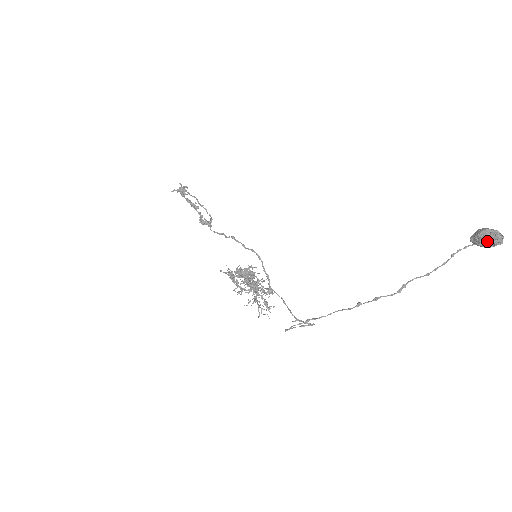
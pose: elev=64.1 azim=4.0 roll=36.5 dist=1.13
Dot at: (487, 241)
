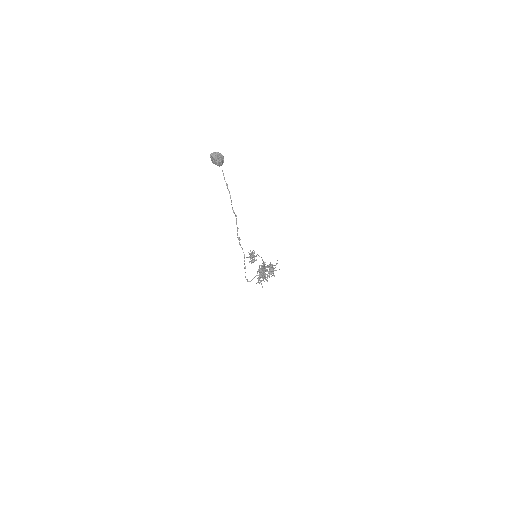
Dot at: (214, 161)
